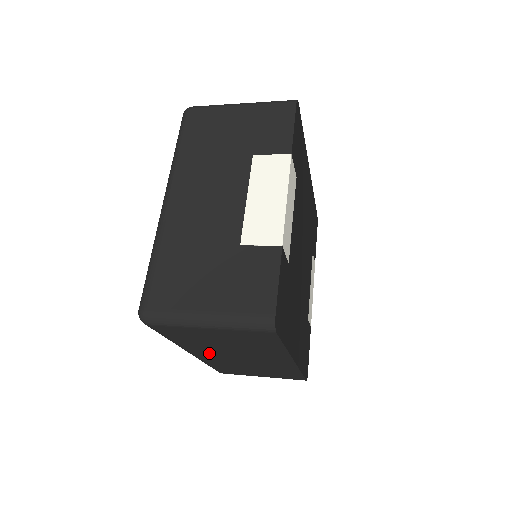
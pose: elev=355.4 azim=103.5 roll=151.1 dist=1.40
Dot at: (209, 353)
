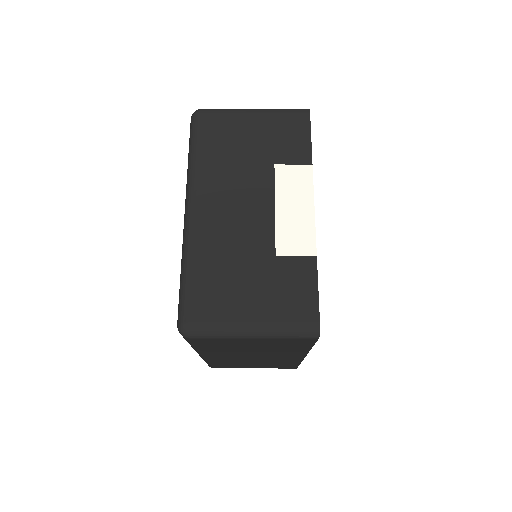
Dot at: (224, 355)
